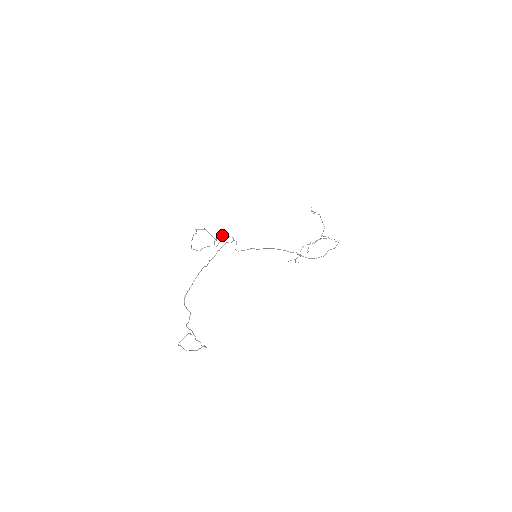
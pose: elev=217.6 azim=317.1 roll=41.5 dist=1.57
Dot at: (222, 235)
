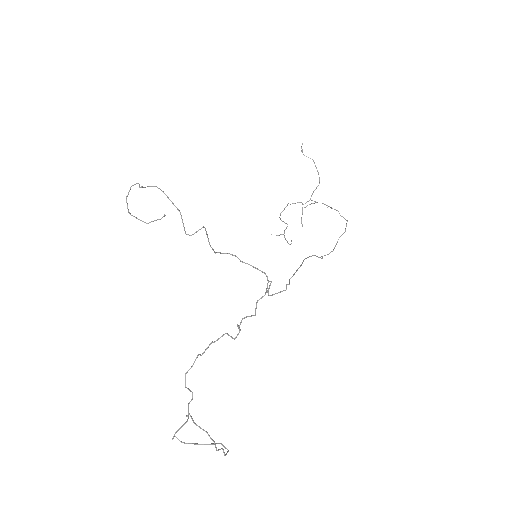
Dot at: (236, 256)
